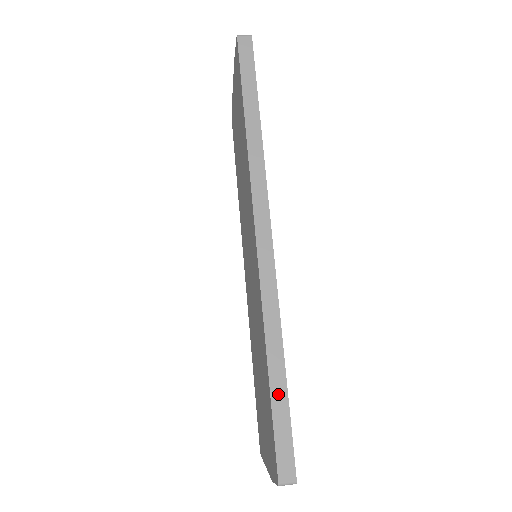
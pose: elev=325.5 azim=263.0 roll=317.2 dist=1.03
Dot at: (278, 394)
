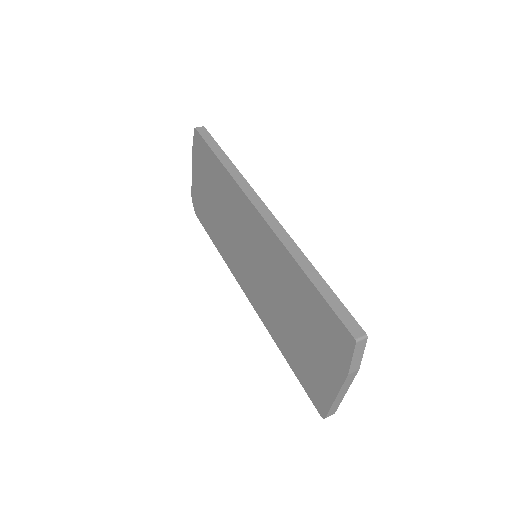
Dot at: (323, 288)
